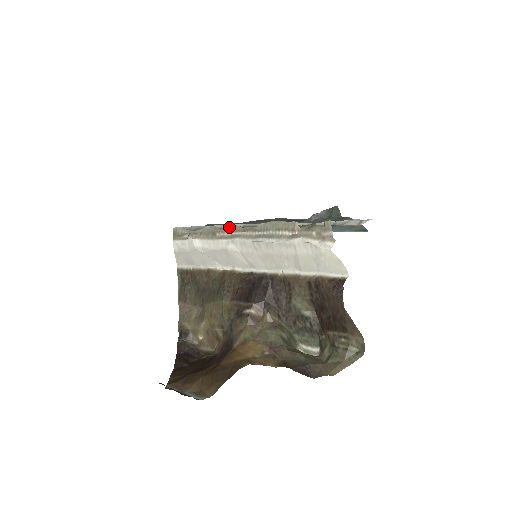
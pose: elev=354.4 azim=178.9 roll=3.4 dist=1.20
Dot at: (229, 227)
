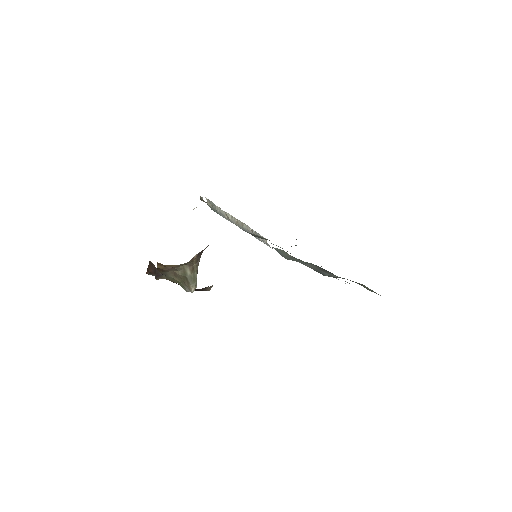
Dot at: occluded
